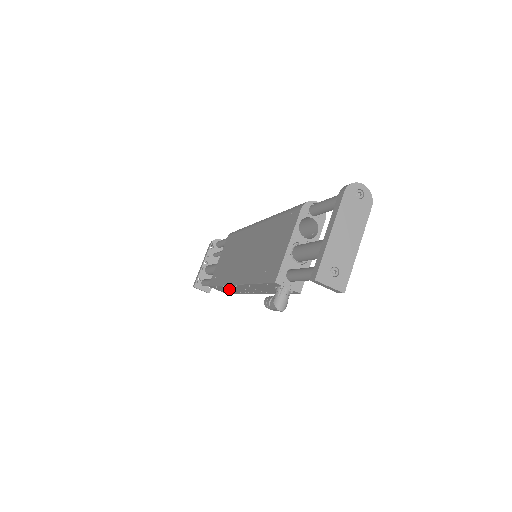
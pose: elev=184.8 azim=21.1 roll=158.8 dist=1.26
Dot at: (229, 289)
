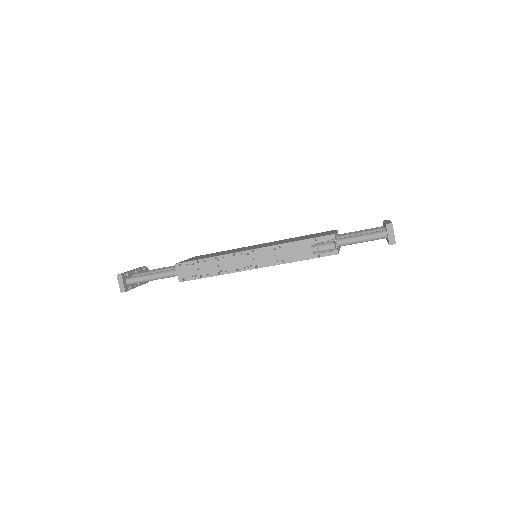
Dot at: (214, 265)
